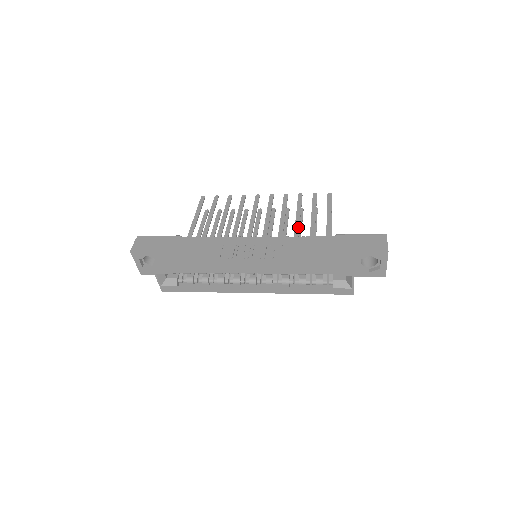
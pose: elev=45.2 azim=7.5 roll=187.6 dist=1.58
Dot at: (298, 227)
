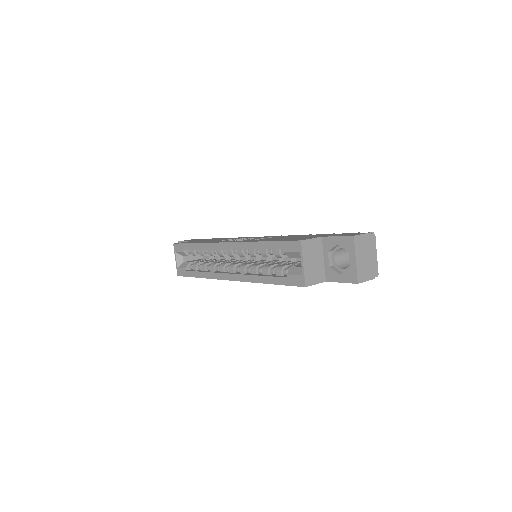
Dot at: occluded
